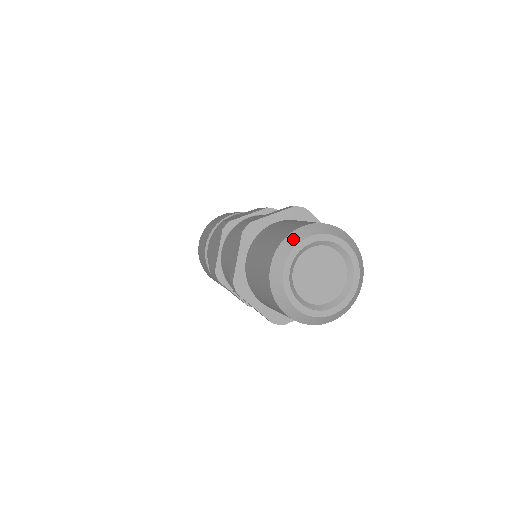
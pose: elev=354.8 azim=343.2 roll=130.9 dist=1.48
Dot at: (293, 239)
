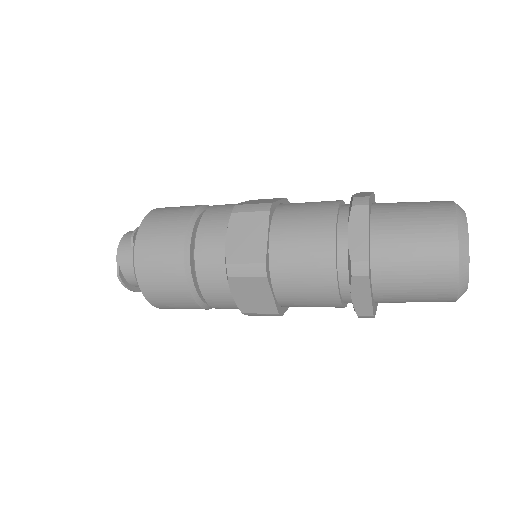
Dot at: (464, 252)
